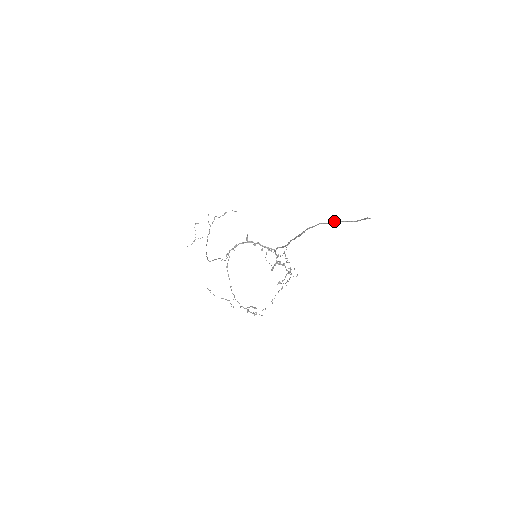
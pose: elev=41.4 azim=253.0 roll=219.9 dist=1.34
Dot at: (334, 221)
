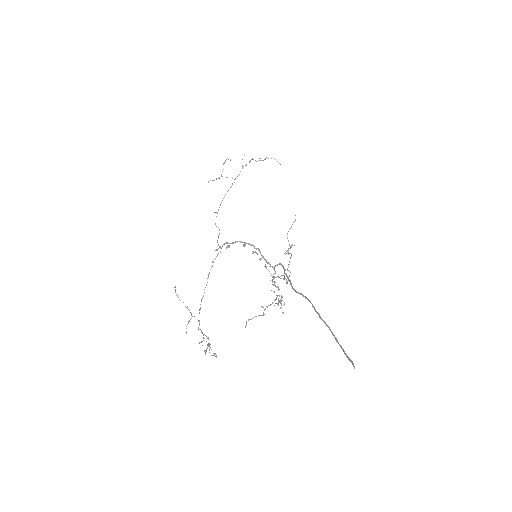
Dot at: (324, 321)
